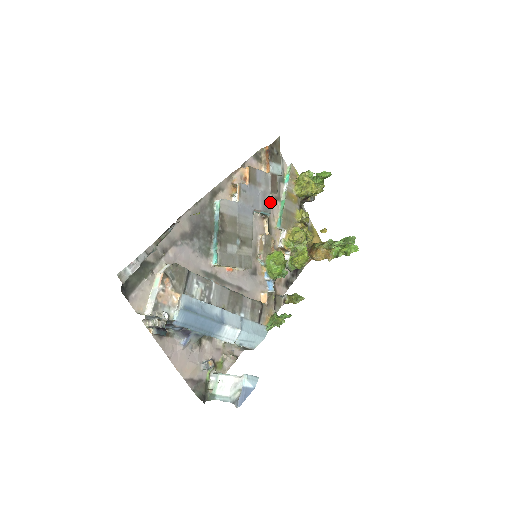
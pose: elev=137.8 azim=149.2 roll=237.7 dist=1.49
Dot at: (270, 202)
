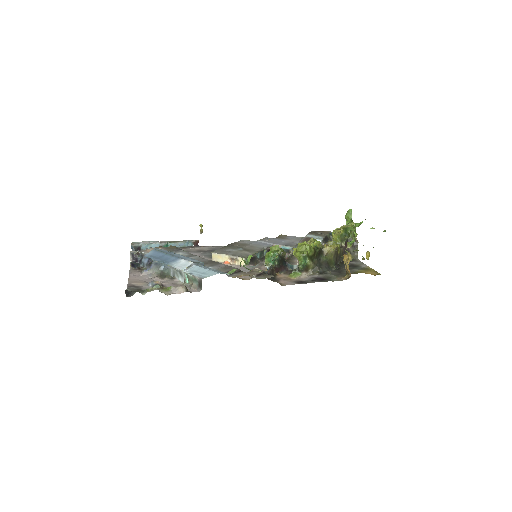
Dot at: (296, 245)
